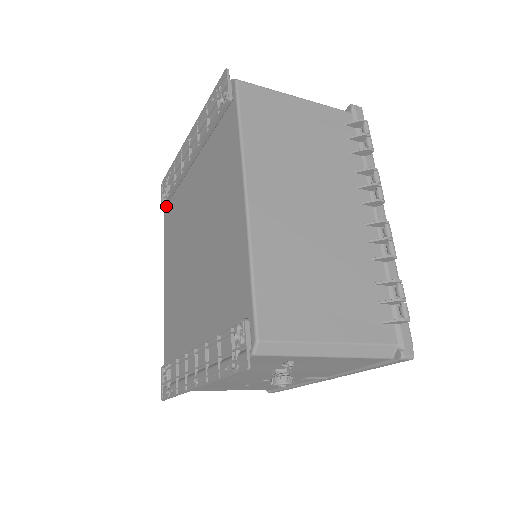
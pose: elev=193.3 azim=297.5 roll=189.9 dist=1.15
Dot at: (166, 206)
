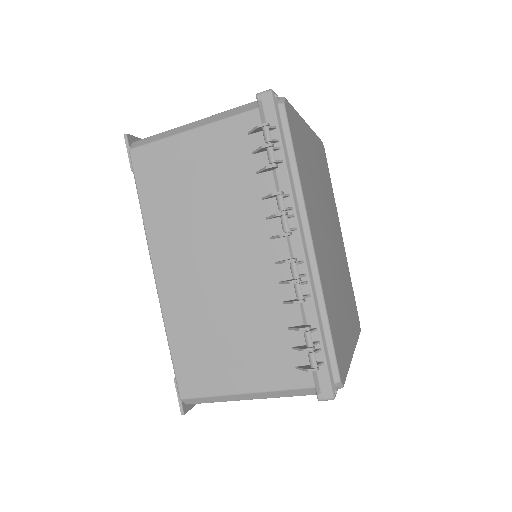
Dot at: occluded
